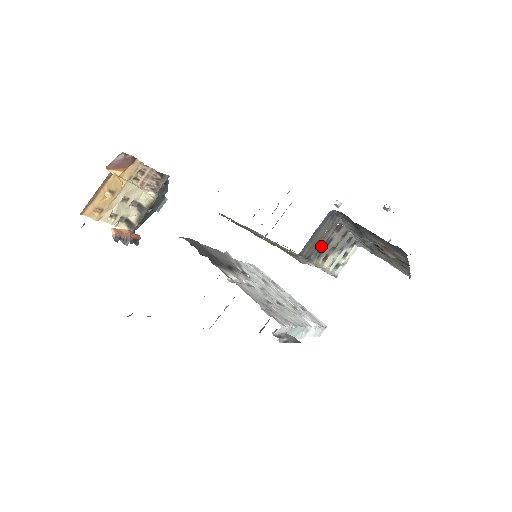
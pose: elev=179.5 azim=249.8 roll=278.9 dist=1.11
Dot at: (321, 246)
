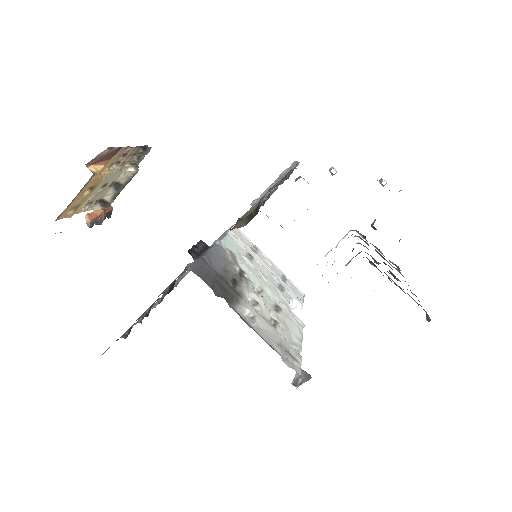
Dot at: occluded
